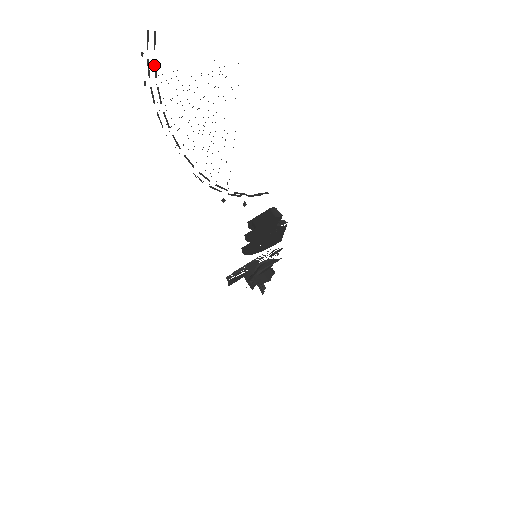
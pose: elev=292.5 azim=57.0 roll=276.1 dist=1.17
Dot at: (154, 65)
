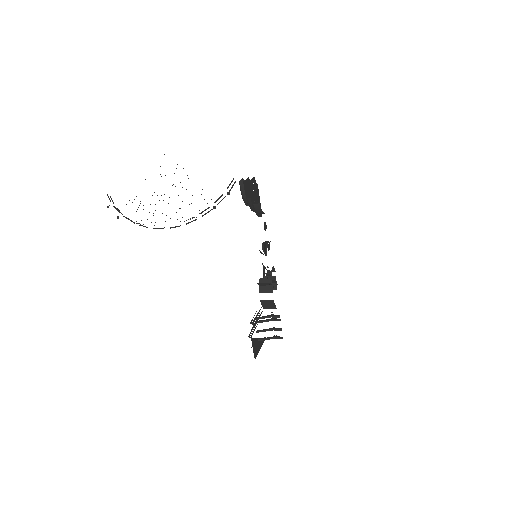
Dot at: (118, 210)
